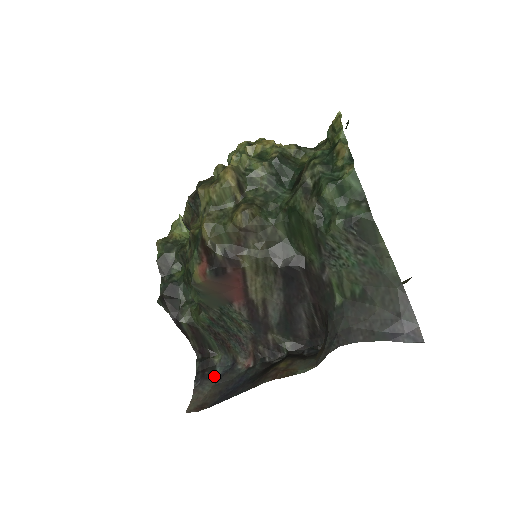
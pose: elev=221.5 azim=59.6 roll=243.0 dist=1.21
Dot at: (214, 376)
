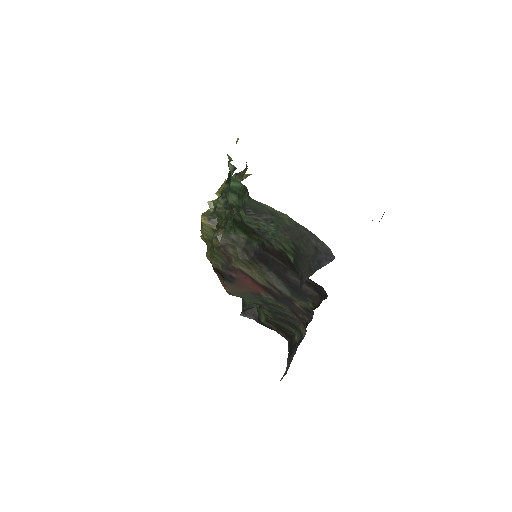
Dot at: (295, 350)
